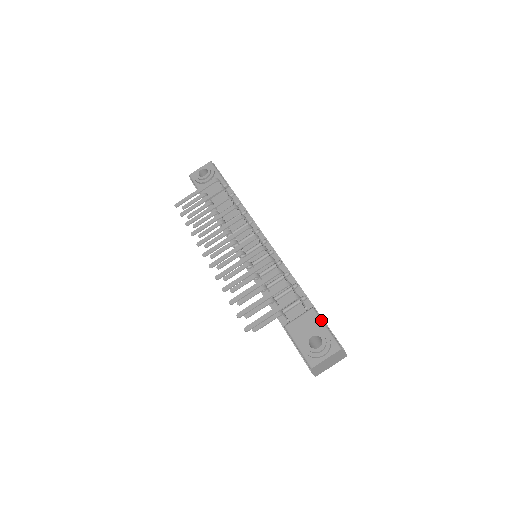
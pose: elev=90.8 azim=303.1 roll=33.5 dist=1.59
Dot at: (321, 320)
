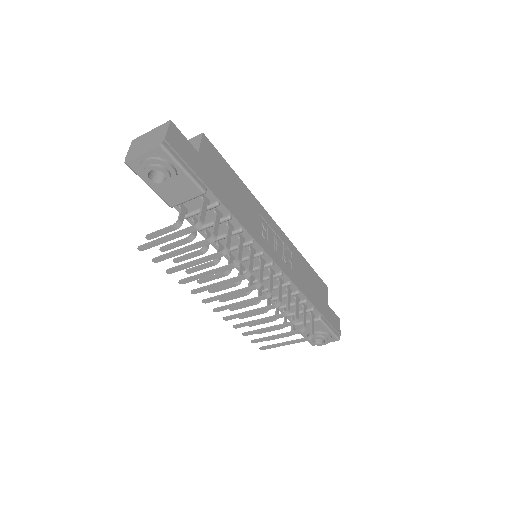
Dot at: (326, 327)
